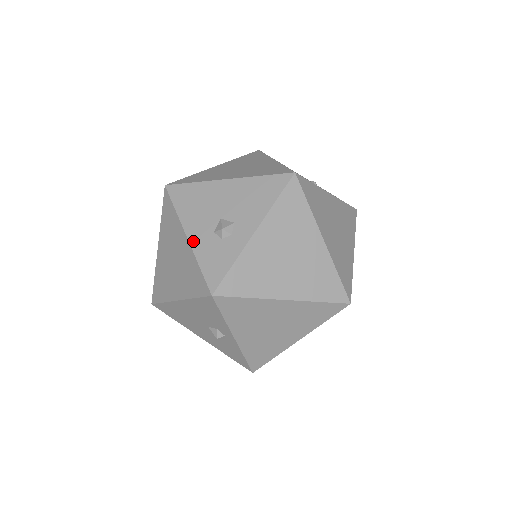
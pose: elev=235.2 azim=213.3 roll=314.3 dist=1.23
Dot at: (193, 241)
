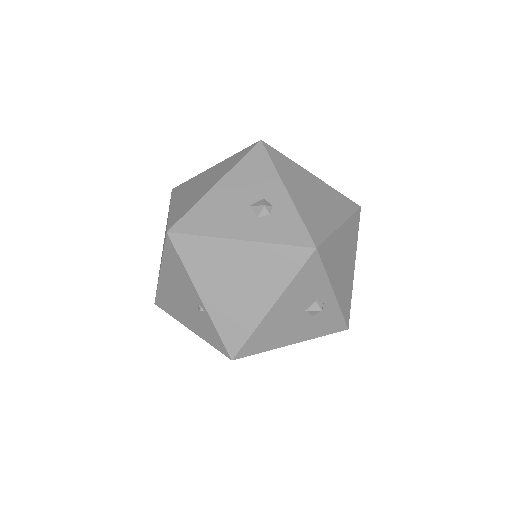
Dot at: (250, 237)
